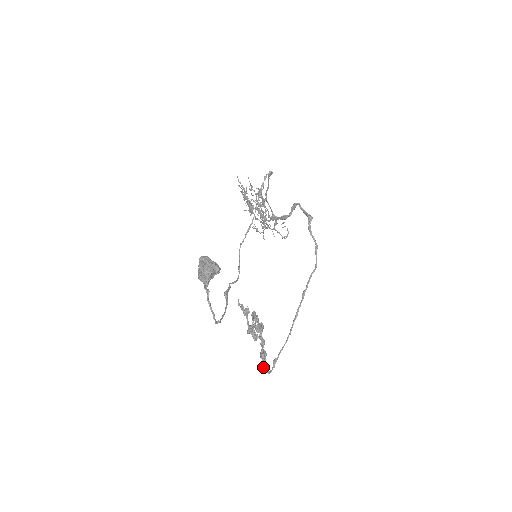
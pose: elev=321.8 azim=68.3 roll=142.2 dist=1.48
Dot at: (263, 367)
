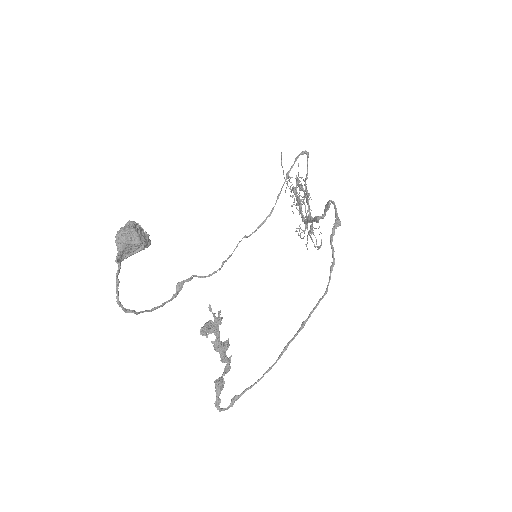
Dot at: (216, 400)
